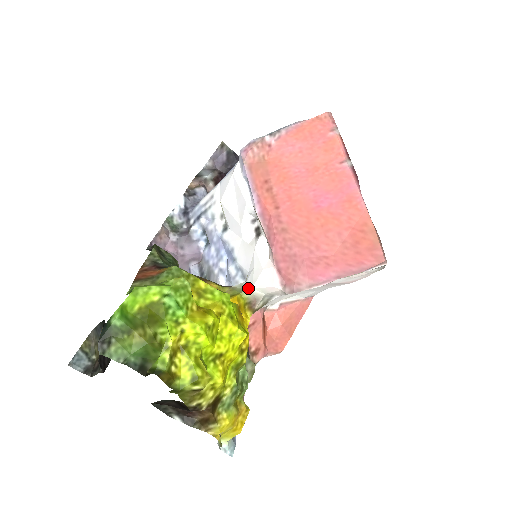
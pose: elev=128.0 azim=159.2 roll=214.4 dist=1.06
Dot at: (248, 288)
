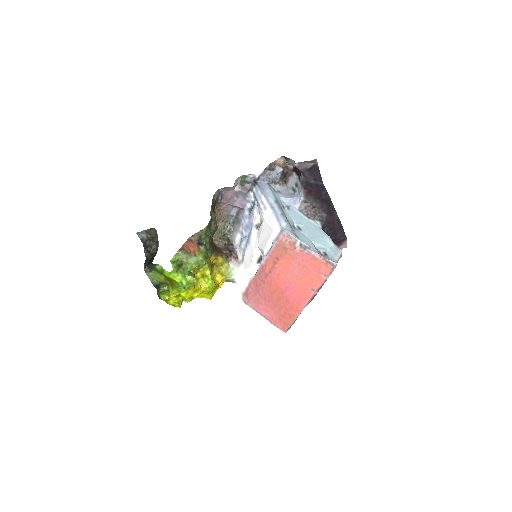
Dot at: (233, 275)
